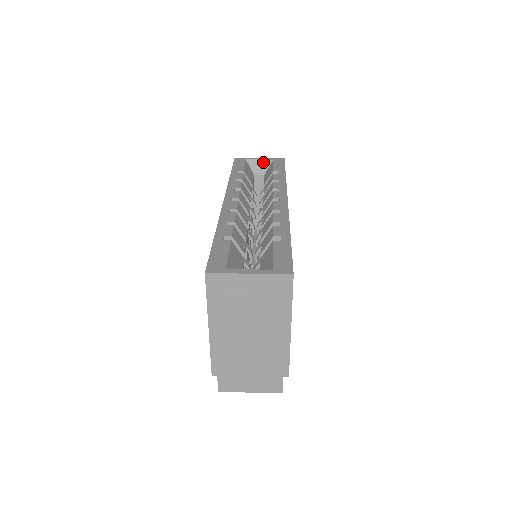
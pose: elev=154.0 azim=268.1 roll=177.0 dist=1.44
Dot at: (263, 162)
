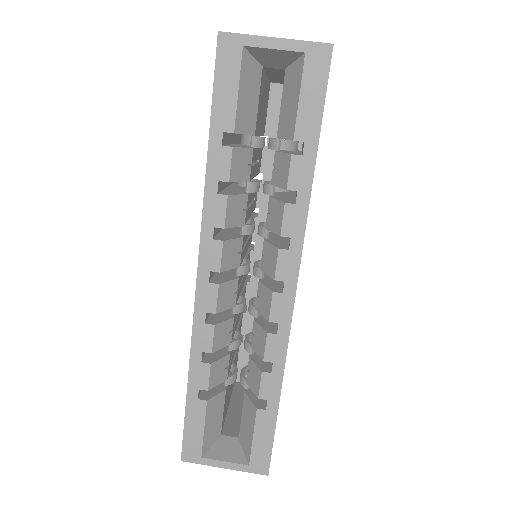
Dot at: (282, 53)
